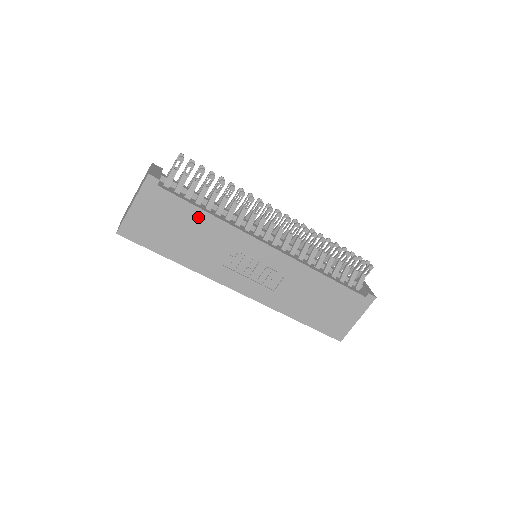
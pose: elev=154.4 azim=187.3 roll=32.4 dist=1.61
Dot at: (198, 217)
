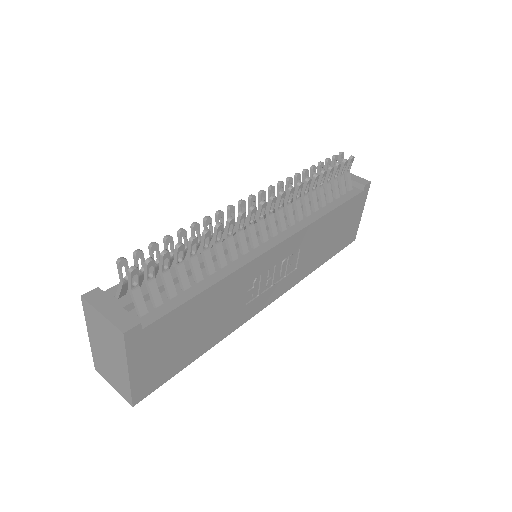
Dot at: (202, 301)
